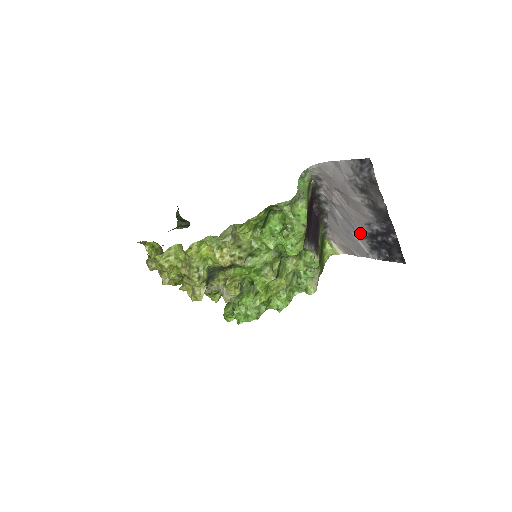
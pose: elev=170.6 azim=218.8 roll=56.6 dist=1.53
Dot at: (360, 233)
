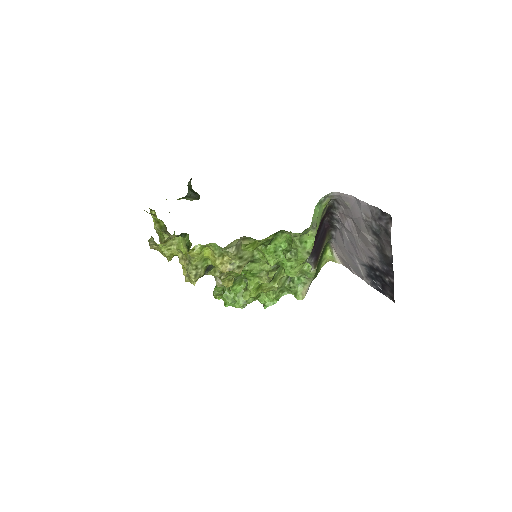
Dot at: (361, 260)
